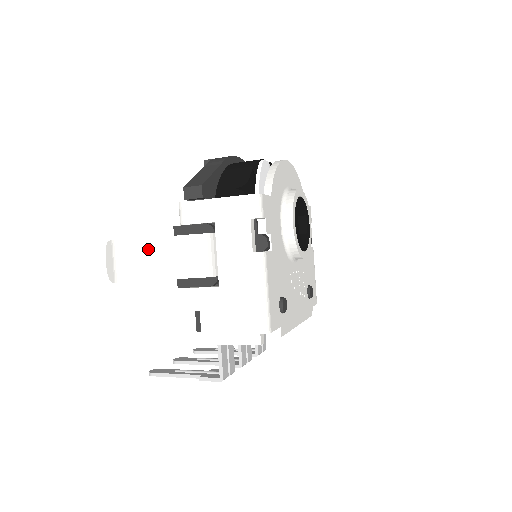
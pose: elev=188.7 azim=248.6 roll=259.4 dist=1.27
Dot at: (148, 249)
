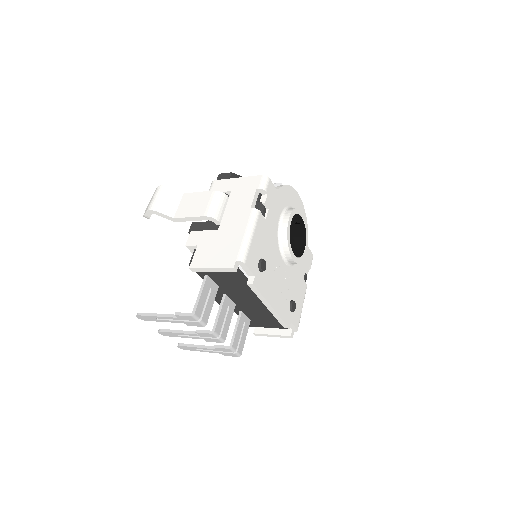
Dot at: (179, 199)
